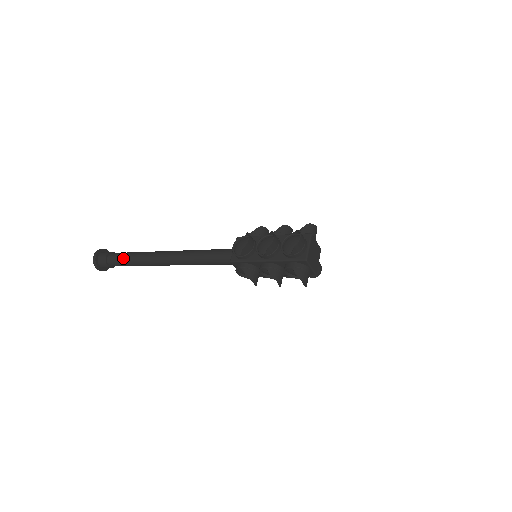
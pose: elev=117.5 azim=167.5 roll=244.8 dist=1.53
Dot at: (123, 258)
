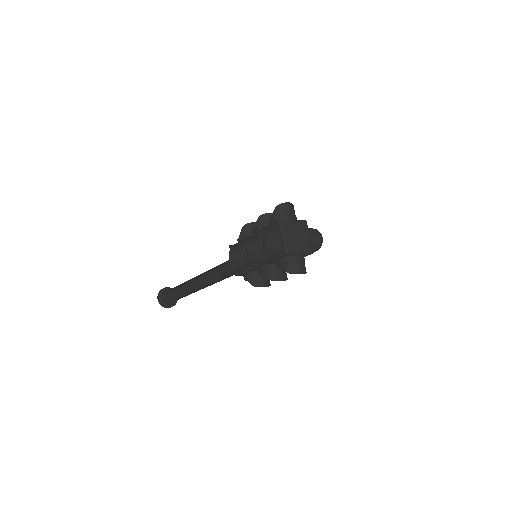
Dot at: (175, 294)
